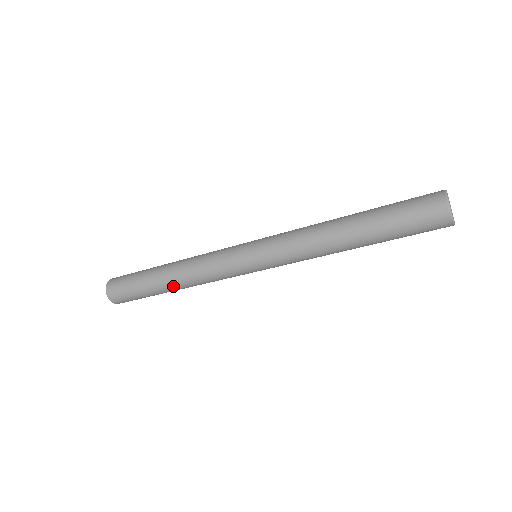
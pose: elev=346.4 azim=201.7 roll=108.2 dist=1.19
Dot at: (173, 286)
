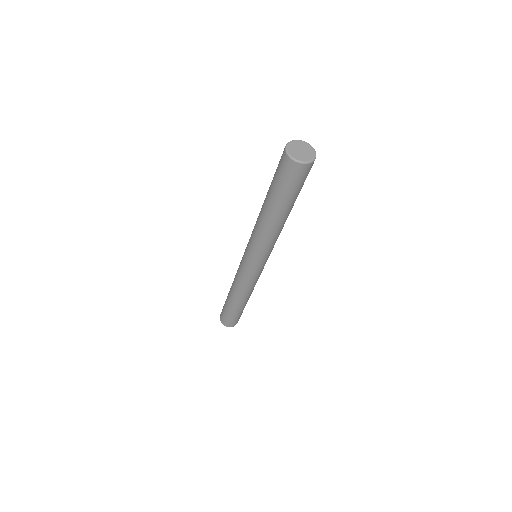
Dot at: (232, 297)
